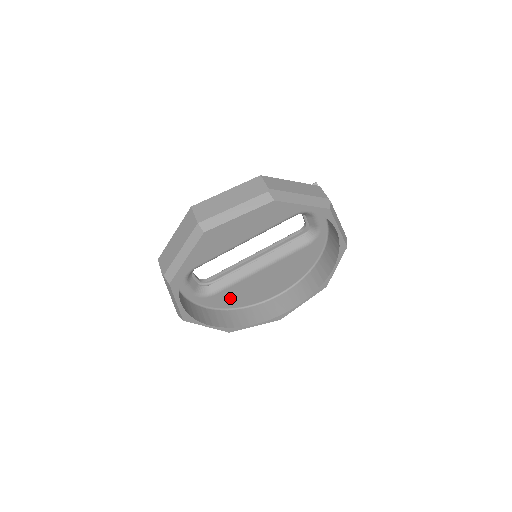
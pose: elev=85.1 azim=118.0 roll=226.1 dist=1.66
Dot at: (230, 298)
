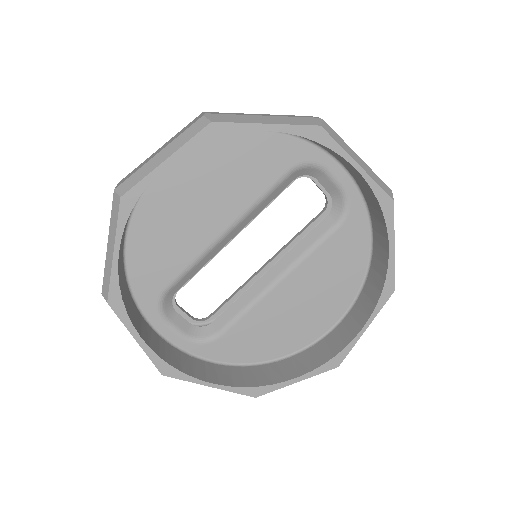
Dot at: (249, 342)
